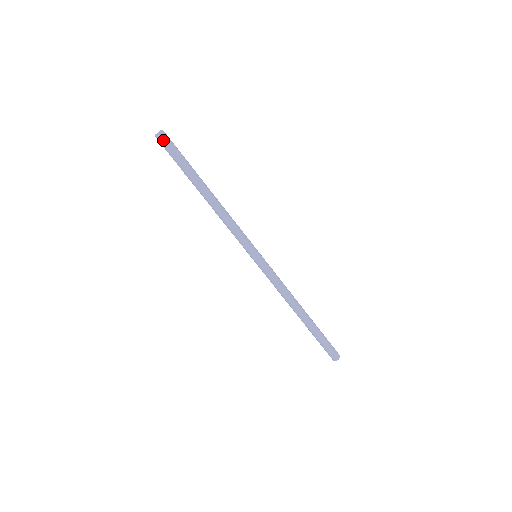
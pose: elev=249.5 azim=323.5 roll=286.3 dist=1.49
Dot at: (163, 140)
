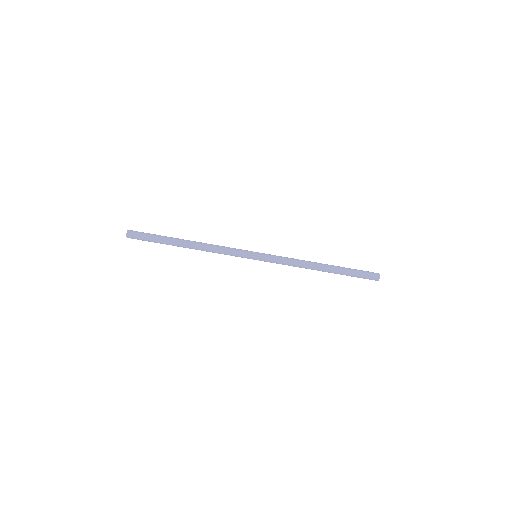
Dot at: (133, 238)
